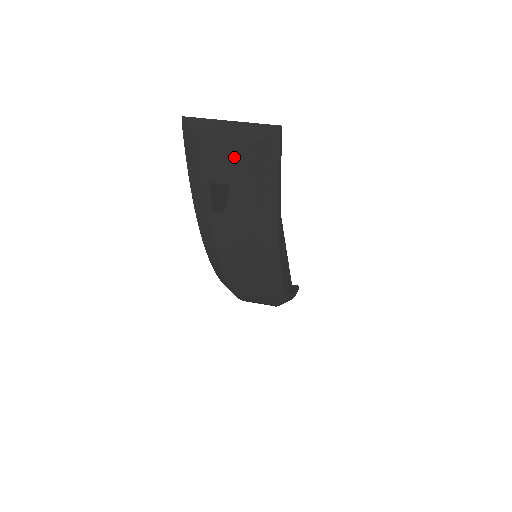
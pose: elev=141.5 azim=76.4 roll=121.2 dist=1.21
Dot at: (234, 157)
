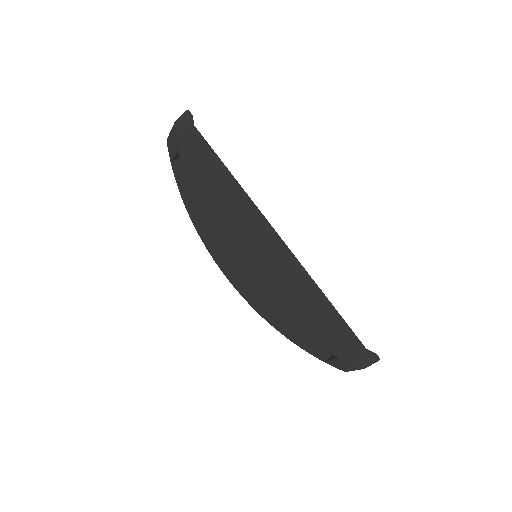
Dot at: (173, 137)
